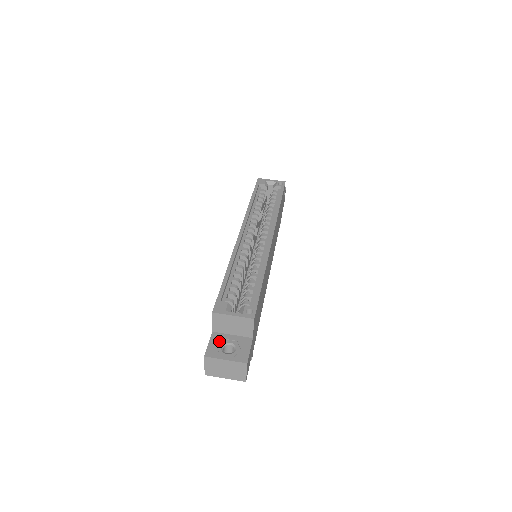
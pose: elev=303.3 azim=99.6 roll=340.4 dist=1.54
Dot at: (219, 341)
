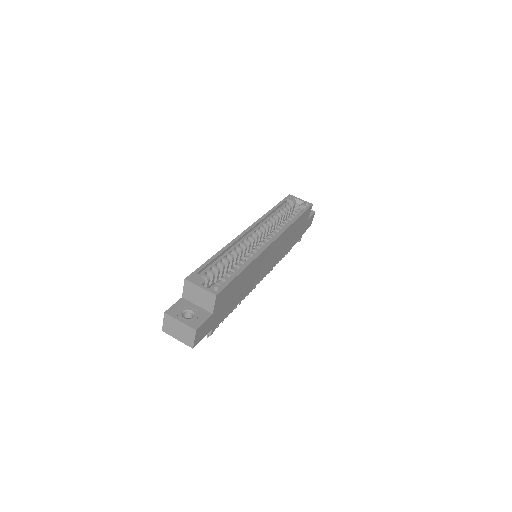
Dot at: (183, 306)
